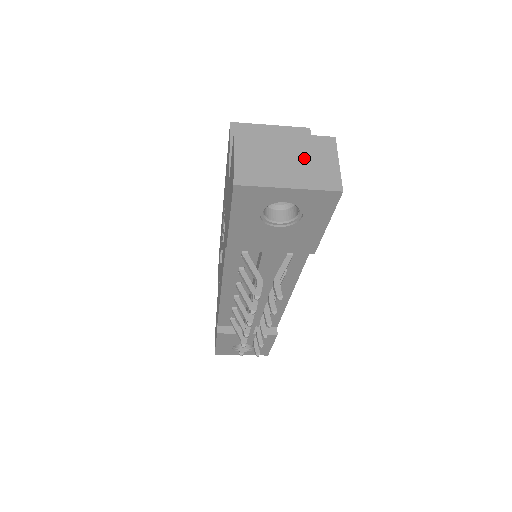
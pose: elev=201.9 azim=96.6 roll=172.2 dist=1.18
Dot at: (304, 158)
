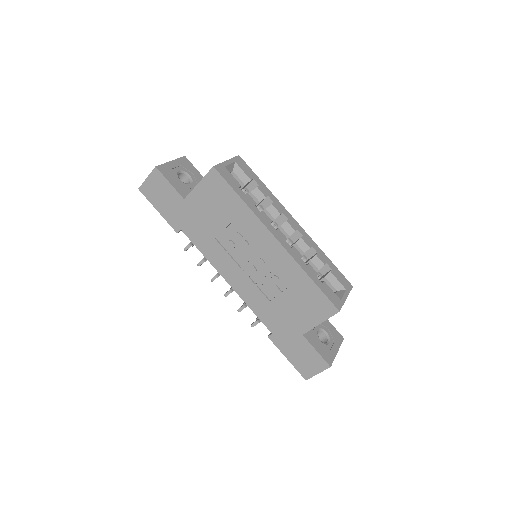
Dot at: occluded
